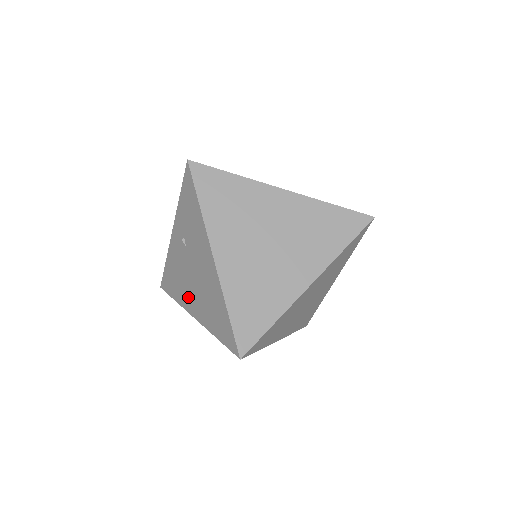
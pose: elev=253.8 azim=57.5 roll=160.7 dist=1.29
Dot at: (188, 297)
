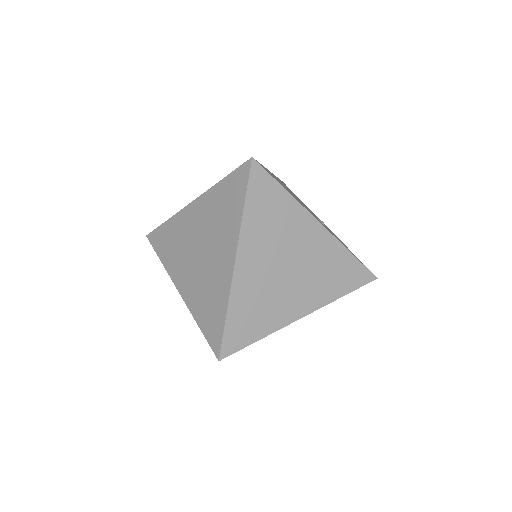
Dot at: occluded
